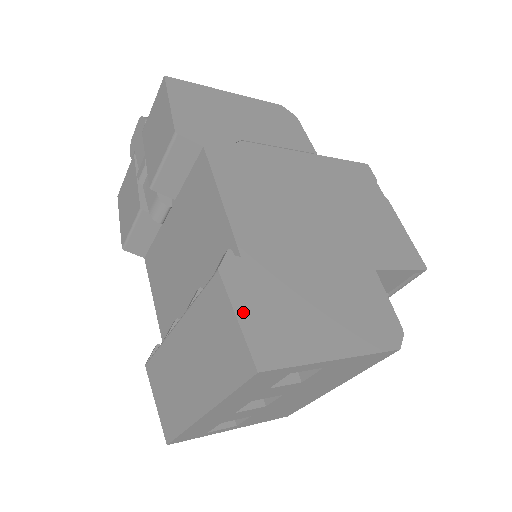
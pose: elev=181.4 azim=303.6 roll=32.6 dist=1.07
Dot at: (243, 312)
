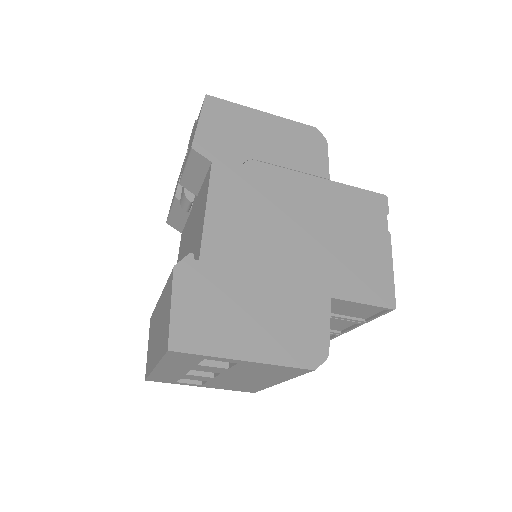
Dot at: (178, 304)
